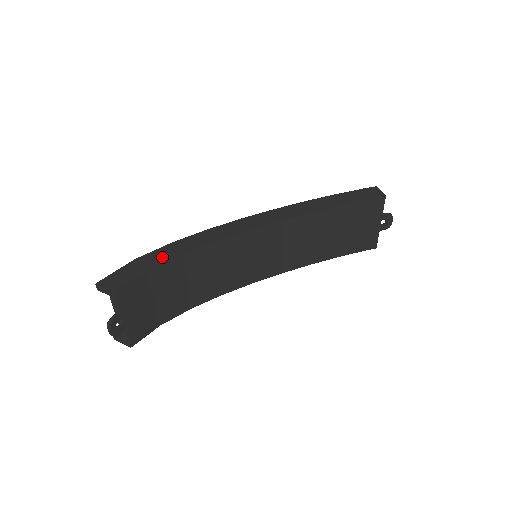
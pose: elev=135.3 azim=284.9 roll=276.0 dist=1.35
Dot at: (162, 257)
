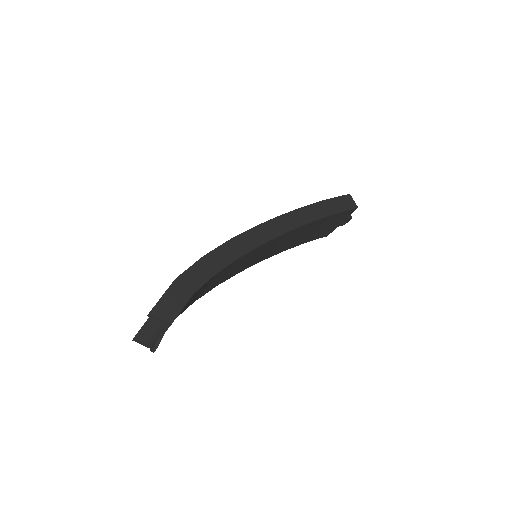
Dot at: (201, 277)
